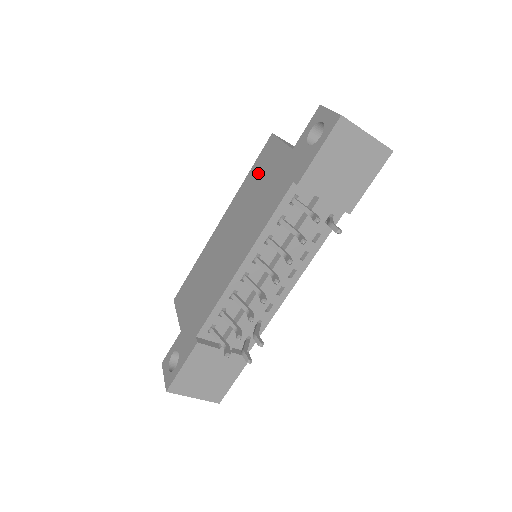
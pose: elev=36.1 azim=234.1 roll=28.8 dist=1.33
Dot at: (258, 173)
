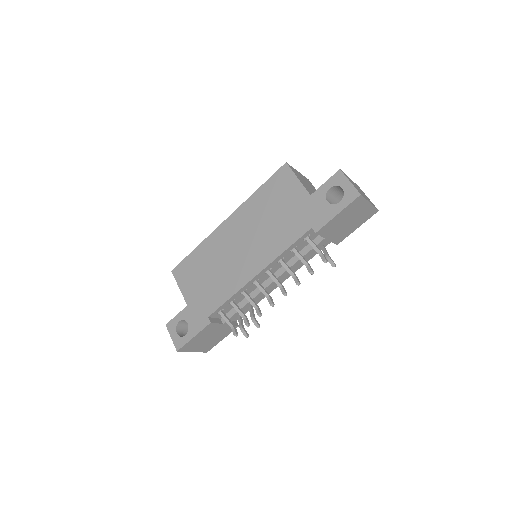
Dot at: (271, 196)
